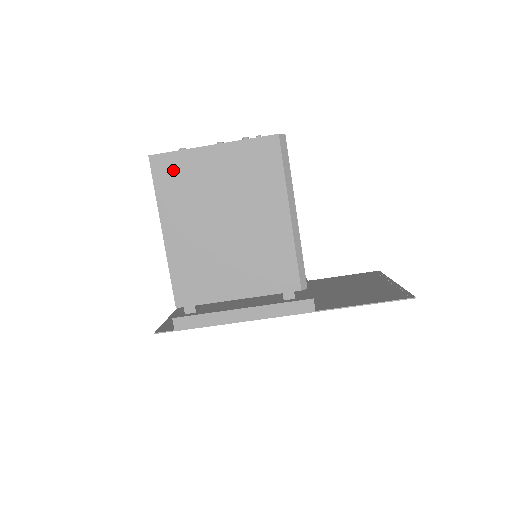
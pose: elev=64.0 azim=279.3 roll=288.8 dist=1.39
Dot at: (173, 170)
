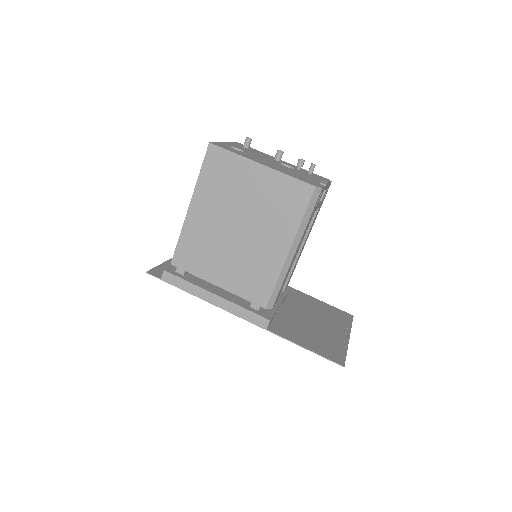
Dot at: (221, 165)
